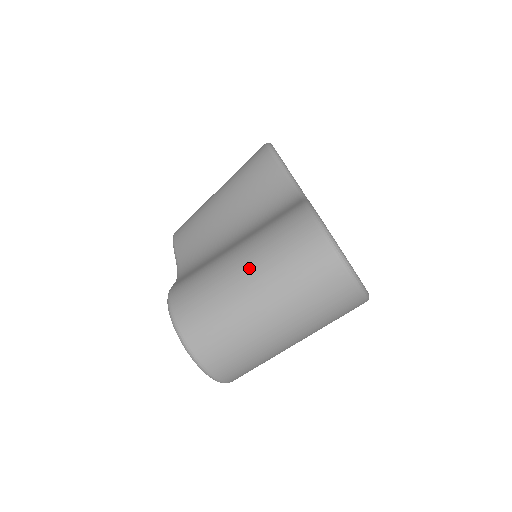
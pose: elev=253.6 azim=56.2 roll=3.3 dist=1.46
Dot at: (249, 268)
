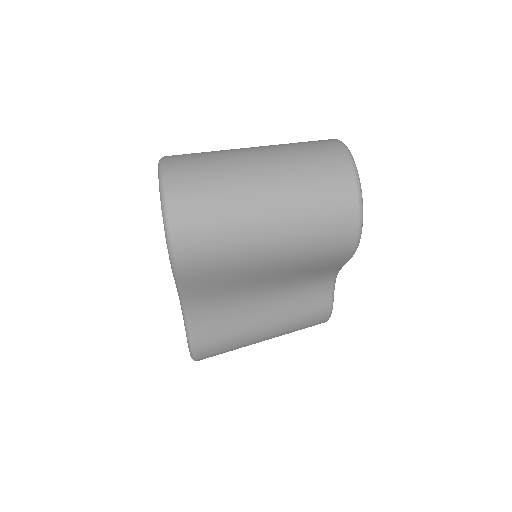
Dot at: occluded
